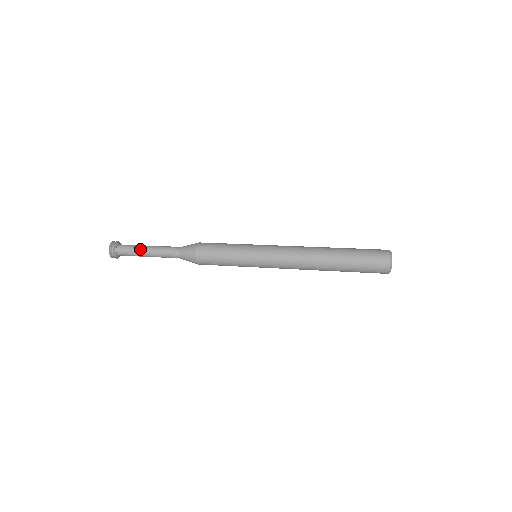
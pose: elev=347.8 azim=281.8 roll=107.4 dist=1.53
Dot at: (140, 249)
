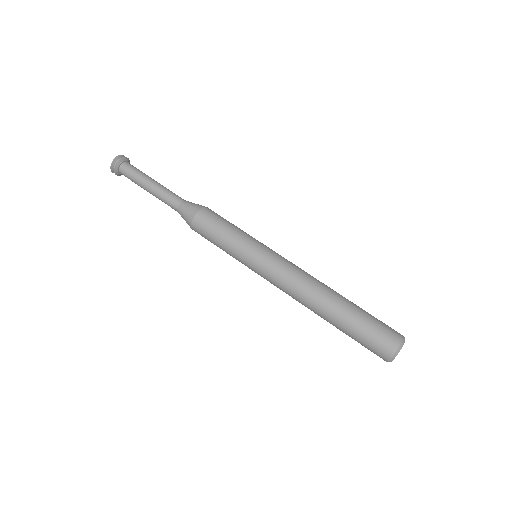
Dot at: (140, 185)
